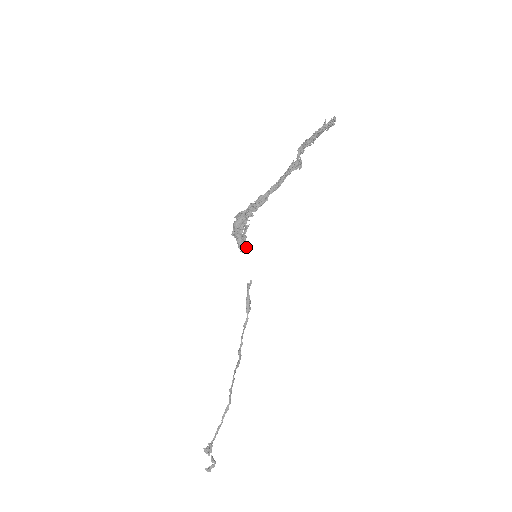
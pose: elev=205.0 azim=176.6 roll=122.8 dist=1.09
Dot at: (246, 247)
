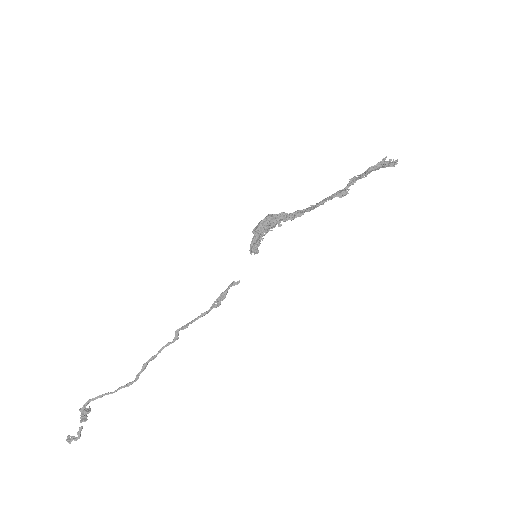
Dot at: (256, 248)
